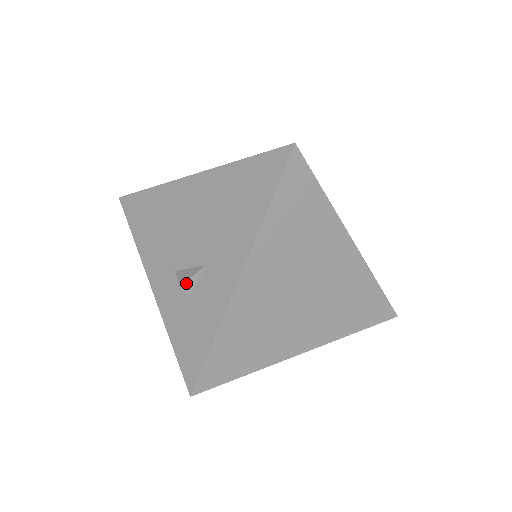
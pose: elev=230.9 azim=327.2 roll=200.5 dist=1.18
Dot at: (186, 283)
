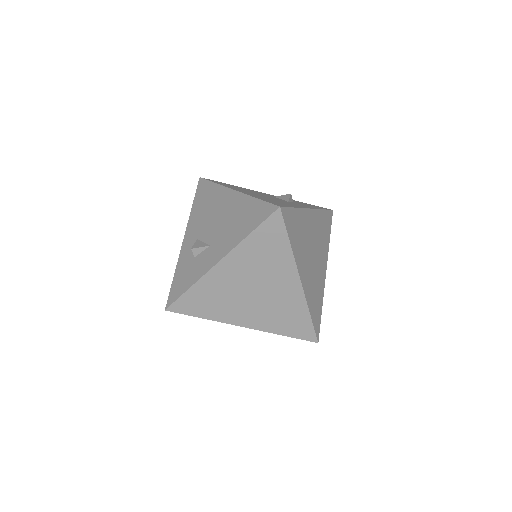
Dot at: (195, 249)
